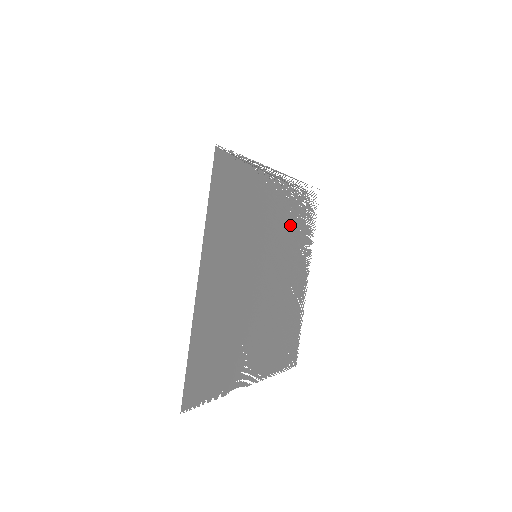
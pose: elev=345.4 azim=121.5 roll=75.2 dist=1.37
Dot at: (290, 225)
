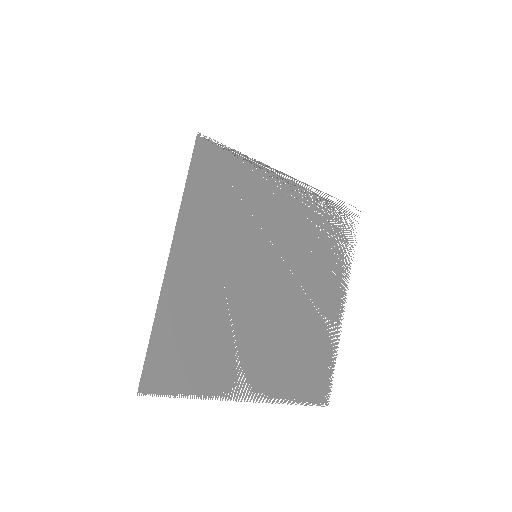
Dot at: (311, 236)
